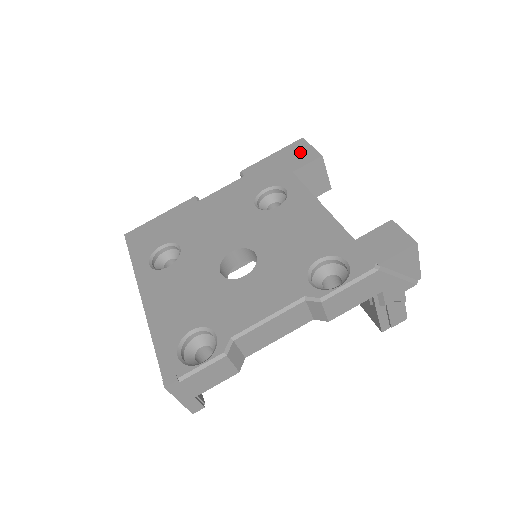
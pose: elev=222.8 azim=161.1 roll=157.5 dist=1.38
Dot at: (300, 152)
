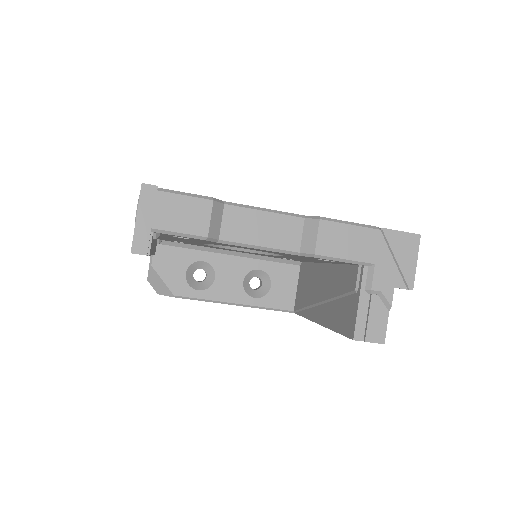
Dot at: occluded
